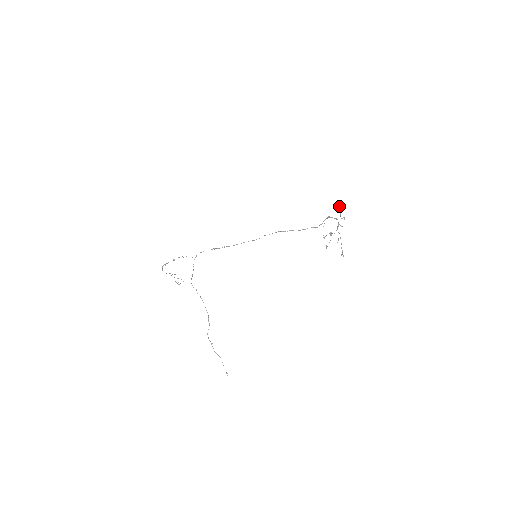
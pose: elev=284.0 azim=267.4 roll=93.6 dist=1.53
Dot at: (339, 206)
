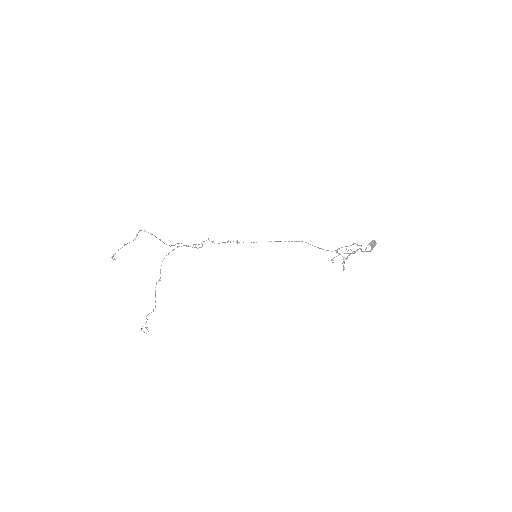
Dot at: (371, 243)
